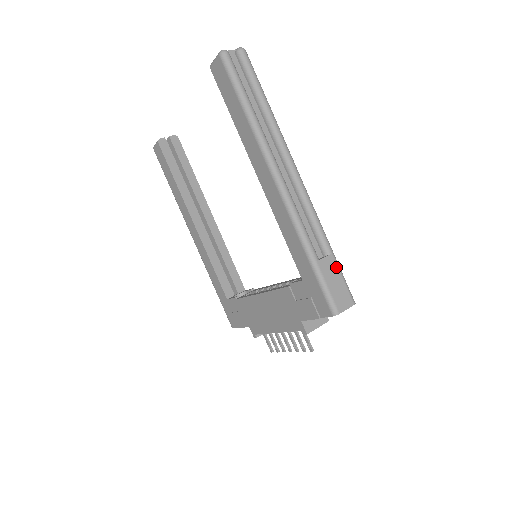
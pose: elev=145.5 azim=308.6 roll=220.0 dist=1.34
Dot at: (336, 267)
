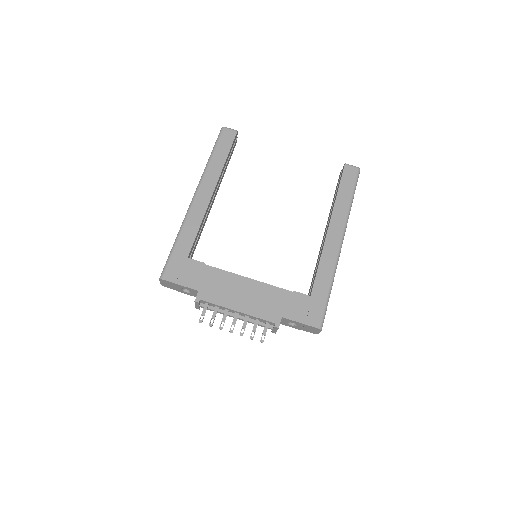
Dot at: occluded
